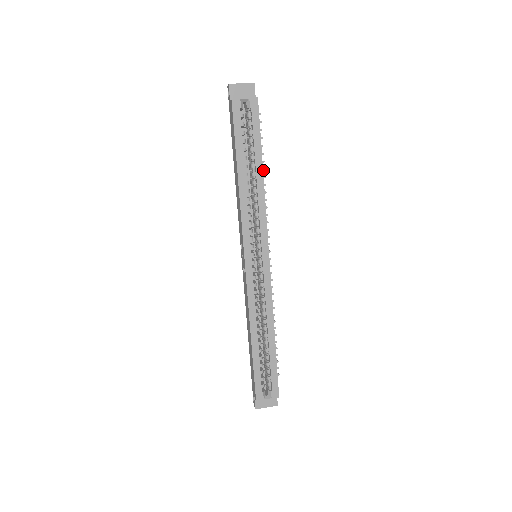
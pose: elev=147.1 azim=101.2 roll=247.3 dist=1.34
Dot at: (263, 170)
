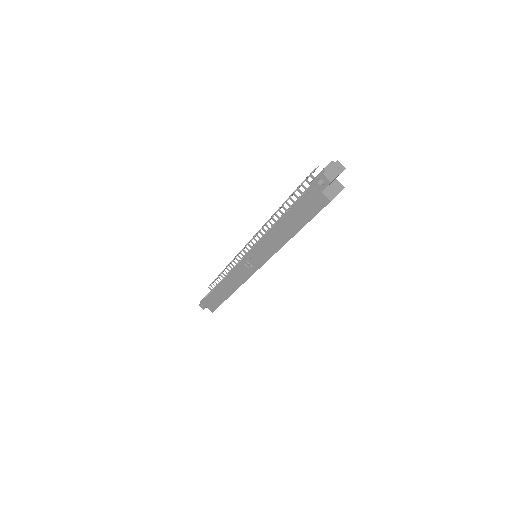
Dot at: occluded
